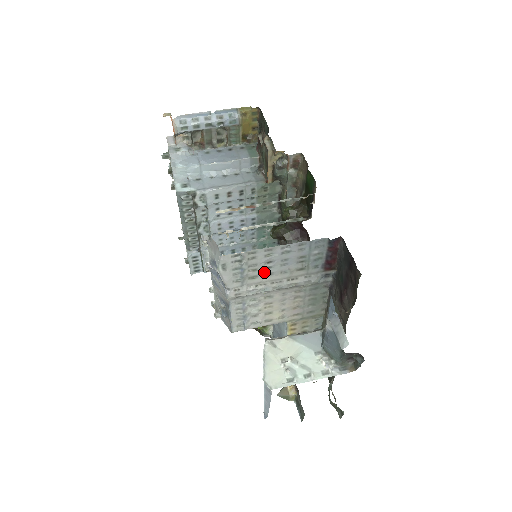
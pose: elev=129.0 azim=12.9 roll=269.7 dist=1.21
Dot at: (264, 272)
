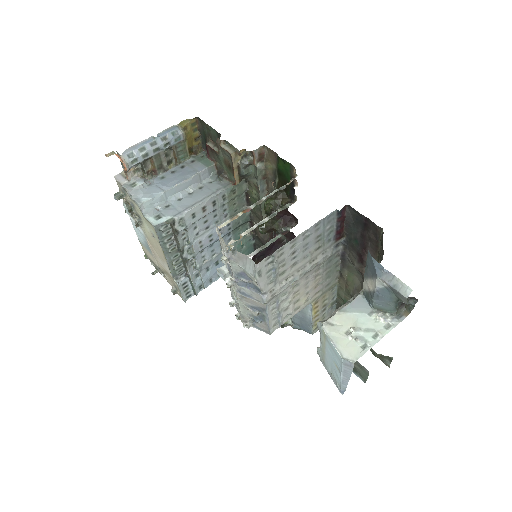
Dot at: (291, 264)
